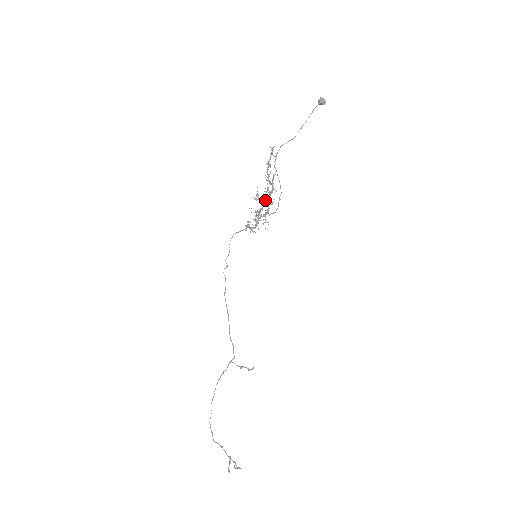
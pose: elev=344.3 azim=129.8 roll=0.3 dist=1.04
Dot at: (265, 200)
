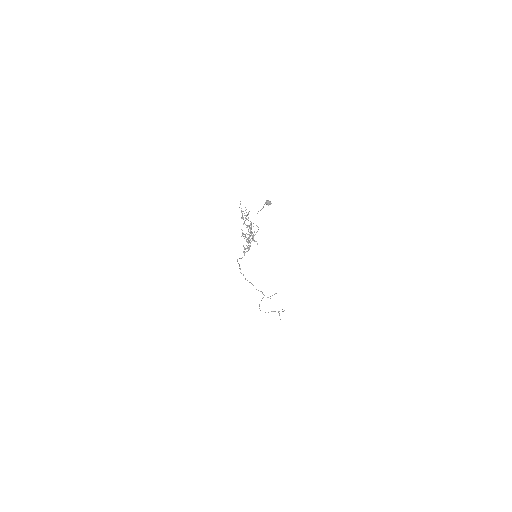
Dot at: (249, 235)
